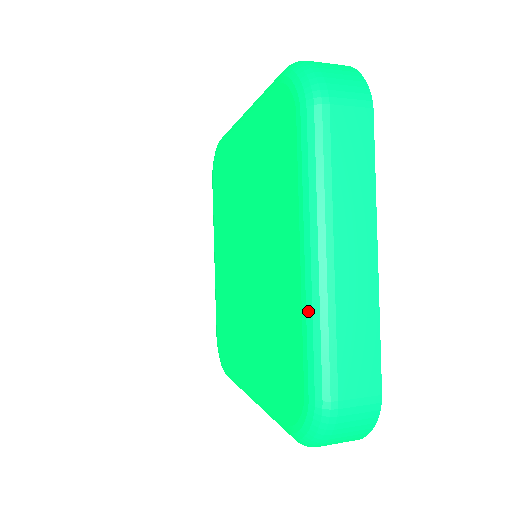
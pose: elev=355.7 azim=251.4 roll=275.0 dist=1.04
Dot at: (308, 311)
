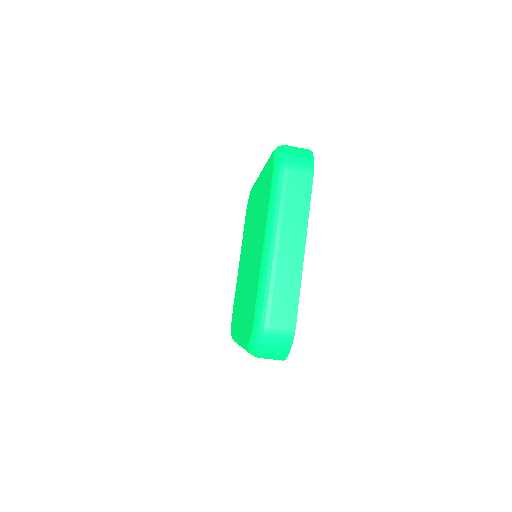
Dot at: occluded
